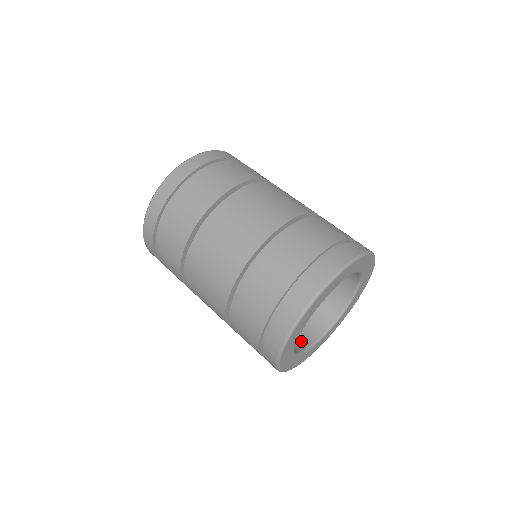
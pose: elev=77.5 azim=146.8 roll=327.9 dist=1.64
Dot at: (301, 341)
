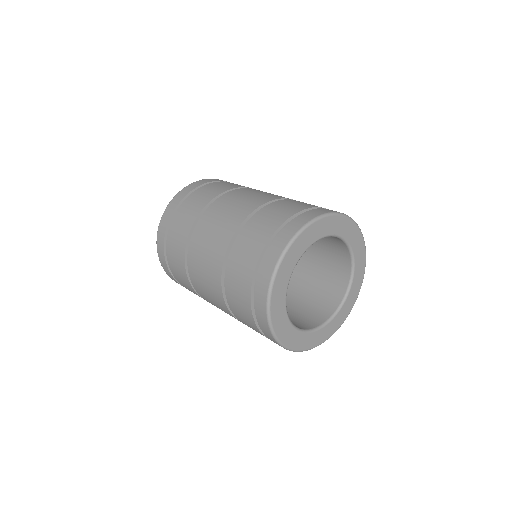
Dot at: (338, 290)
